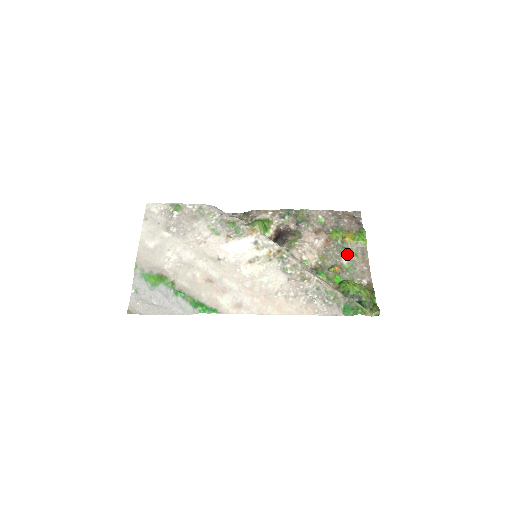
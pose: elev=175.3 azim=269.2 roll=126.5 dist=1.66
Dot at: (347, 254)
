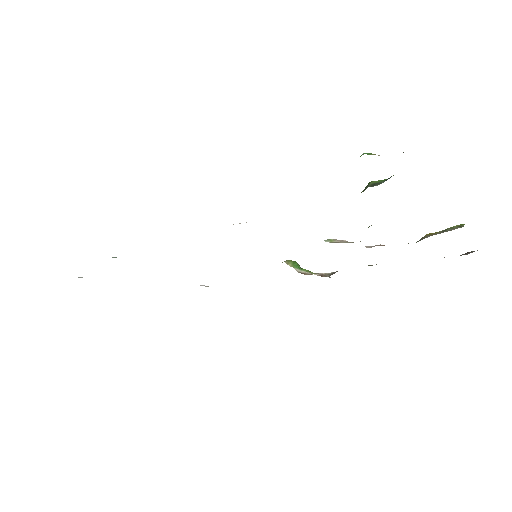
Dot at: occluded
